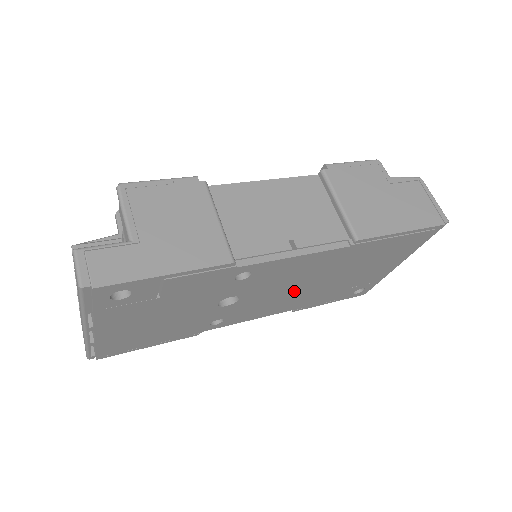
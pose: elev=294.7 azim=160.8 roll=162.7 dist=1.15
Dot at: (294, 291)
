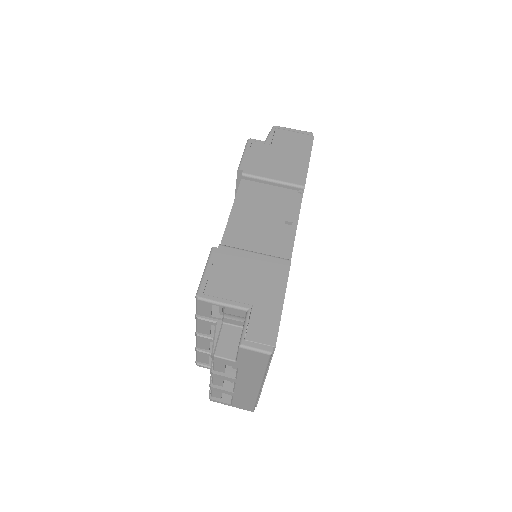
Dot at: occluded
